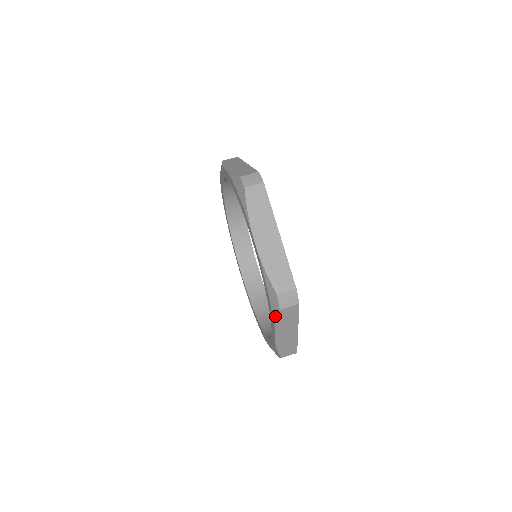
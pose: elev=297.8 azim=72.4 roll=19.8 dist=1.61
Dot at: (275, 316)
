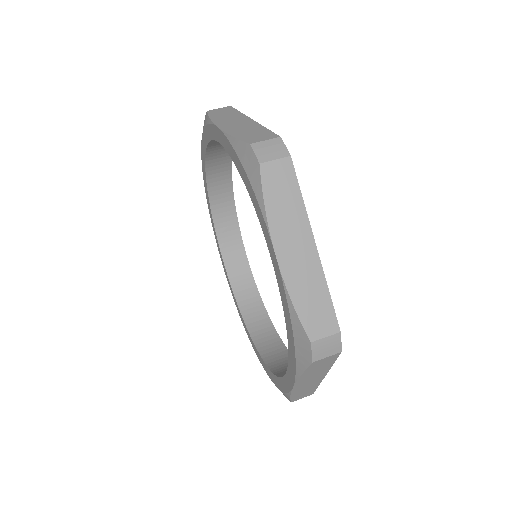
Dot at: (258, 191)
